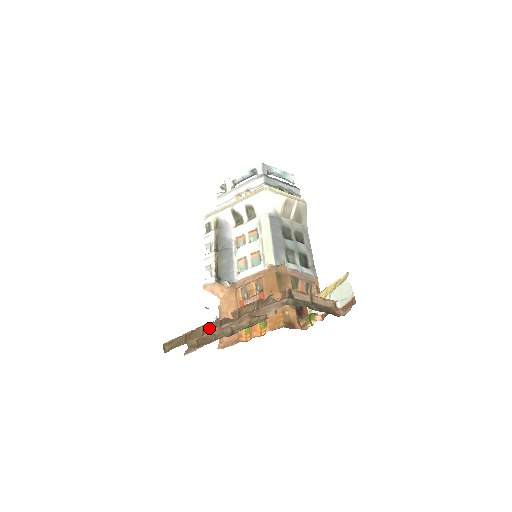
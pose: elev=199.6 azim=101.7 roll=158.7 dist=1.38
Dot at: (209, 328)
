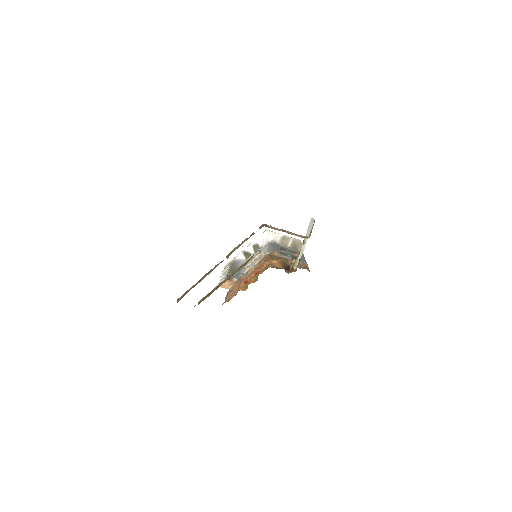
Dot at: (210, 271)
